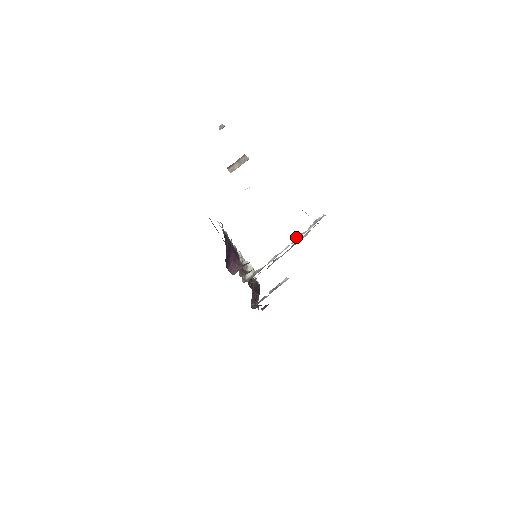
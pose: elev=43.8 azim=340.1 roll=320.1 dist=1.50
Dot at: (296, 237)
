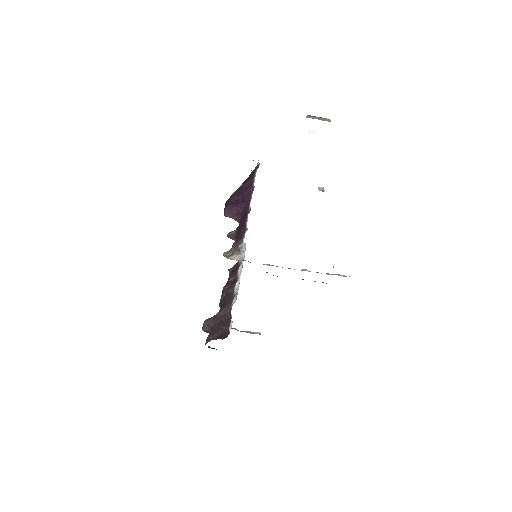
Dot at: occluded
